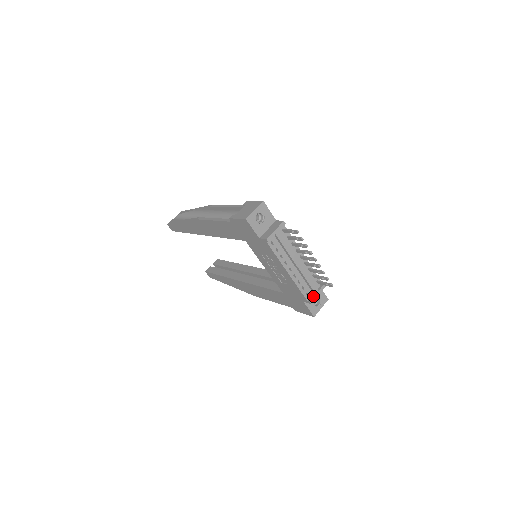
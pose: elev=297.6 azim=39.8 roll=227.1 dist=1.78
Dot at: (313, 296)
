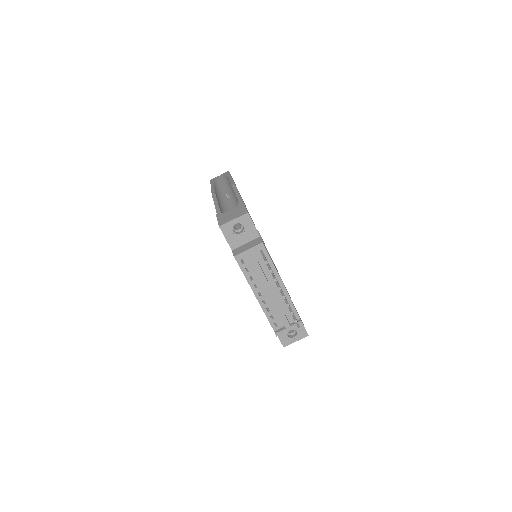
Dot at: (282, 329)
